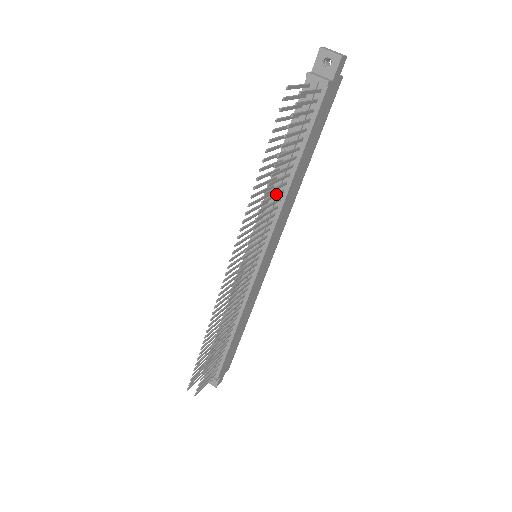
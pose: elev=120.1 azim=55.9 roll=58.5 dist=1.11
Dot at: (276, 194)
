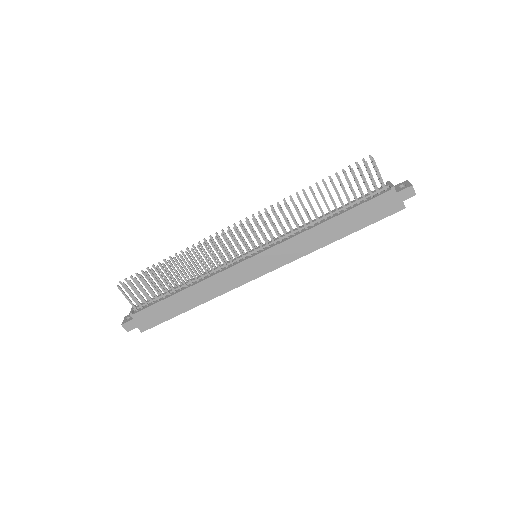
Dot at: (308, 214)
